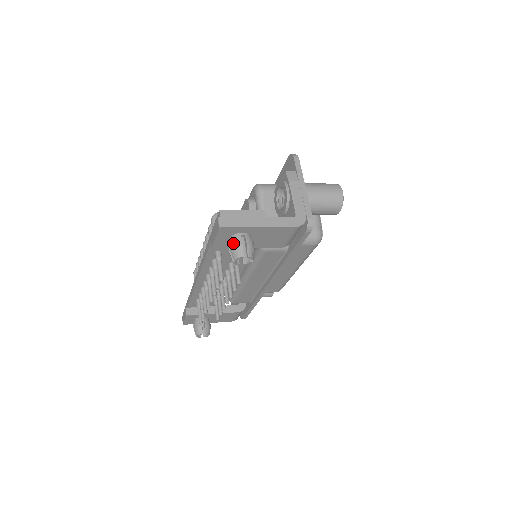
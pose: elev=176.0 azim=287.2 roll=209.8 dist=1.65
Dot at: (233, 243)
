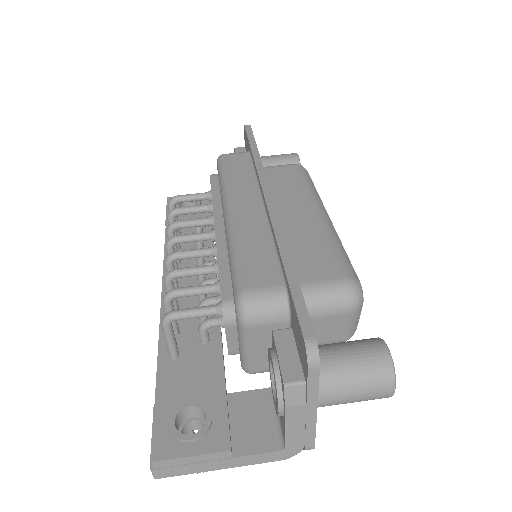
Dot at: occluded
